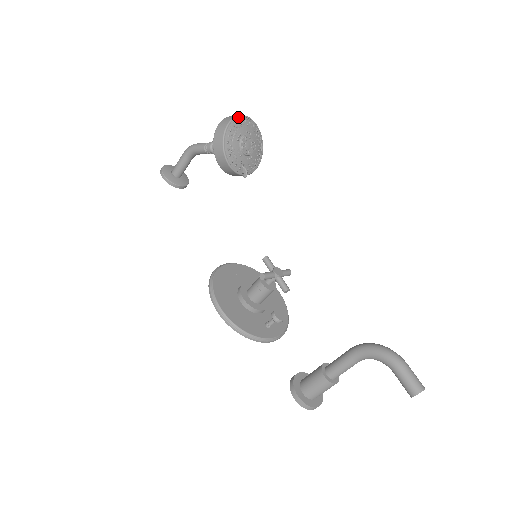
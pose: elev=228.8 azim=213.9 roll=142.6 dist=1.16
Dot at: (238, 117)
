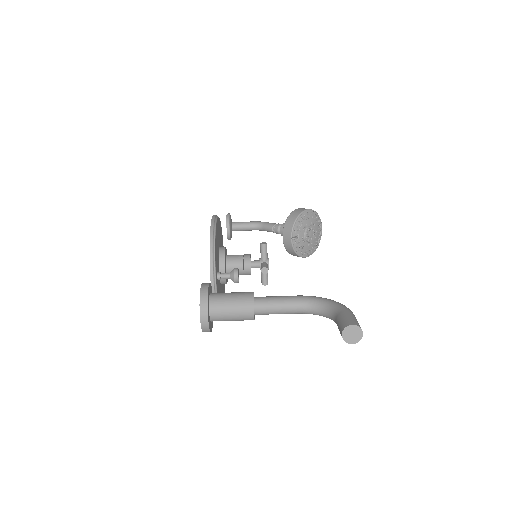
Dot at: (321, 222)
